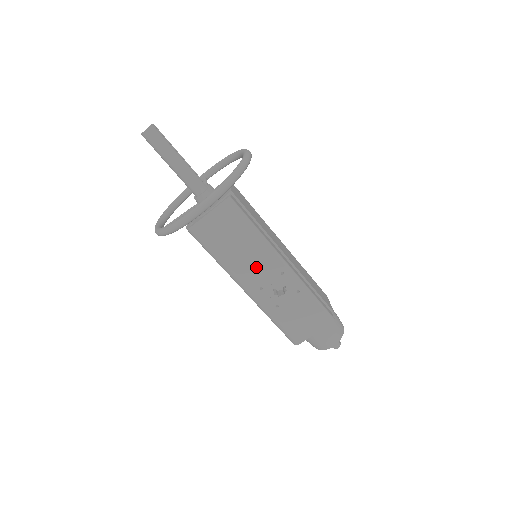
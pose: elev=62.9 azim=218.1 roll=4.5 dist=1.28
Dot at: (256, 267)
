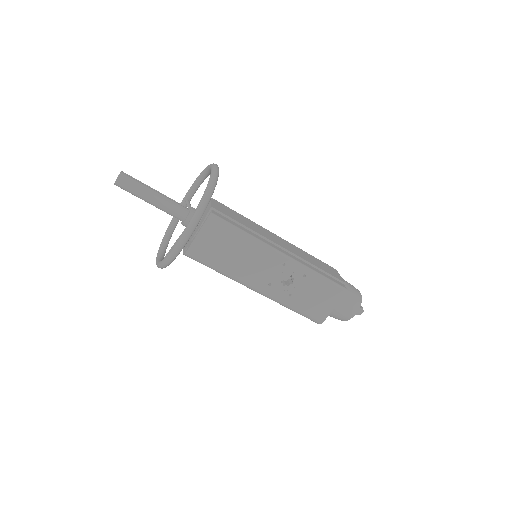
Dot at: (258, 267)
